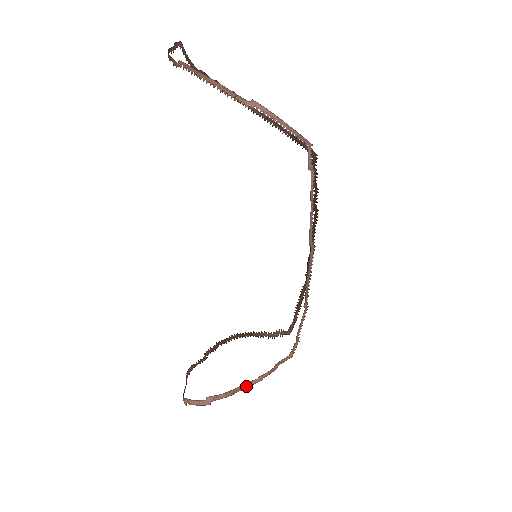
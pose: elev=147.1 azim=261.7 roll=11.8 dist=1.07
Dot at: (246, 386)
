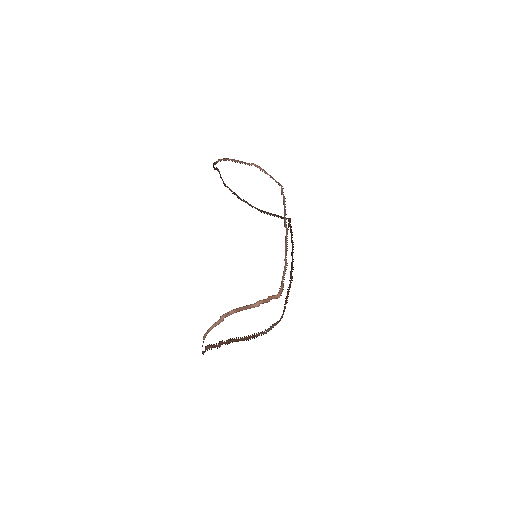
Dot at: (248, 308)
